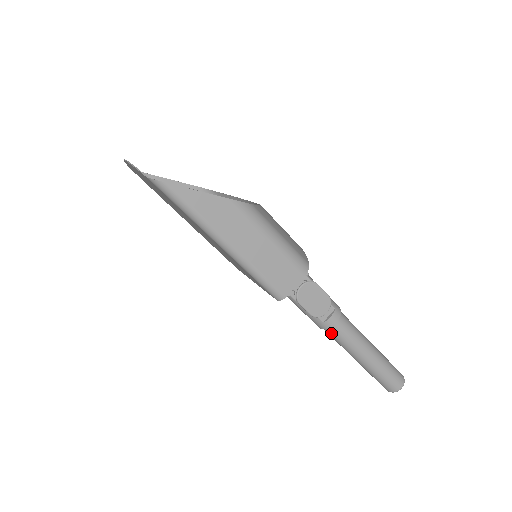
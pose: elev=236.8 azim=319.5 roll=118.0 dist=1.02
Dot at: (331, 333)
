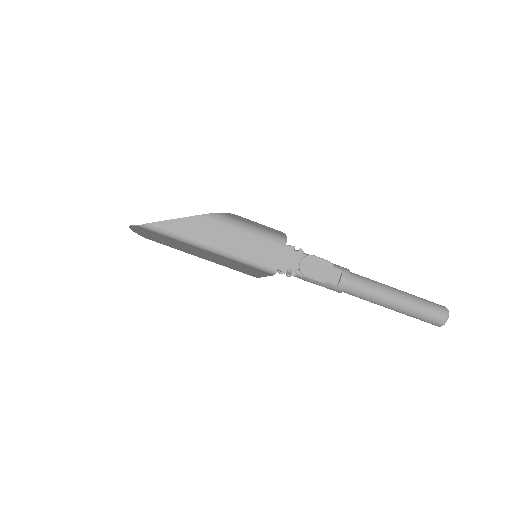
Dot at: (351, 293)
